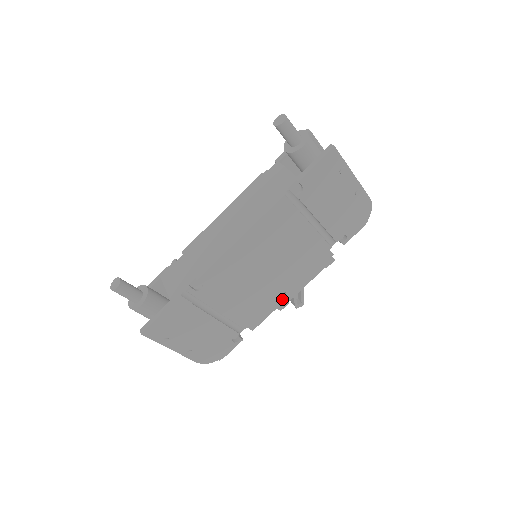
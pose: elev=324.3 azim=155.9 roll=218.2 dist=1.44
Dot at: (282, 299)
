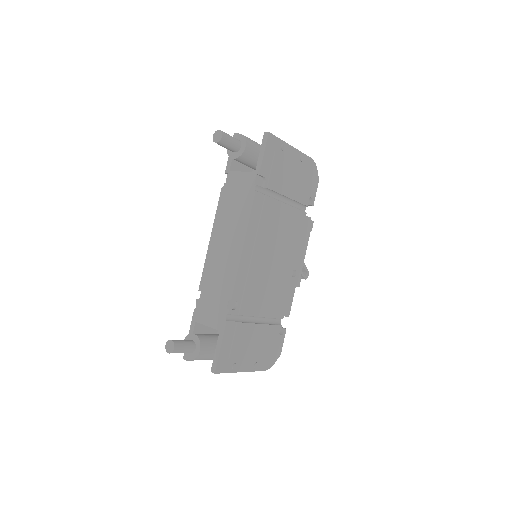
Dot at: (295, 277)
